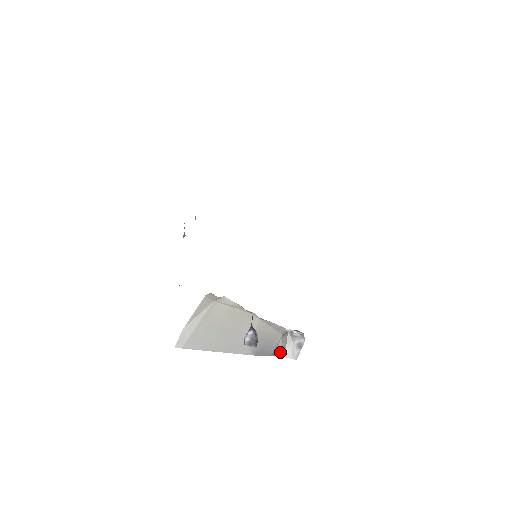
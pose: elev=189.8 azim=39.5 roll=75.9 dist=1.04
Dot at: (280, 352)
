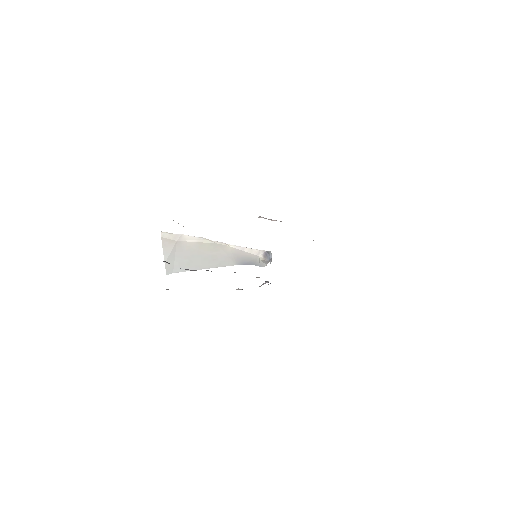
Dot at: (263, 265)
